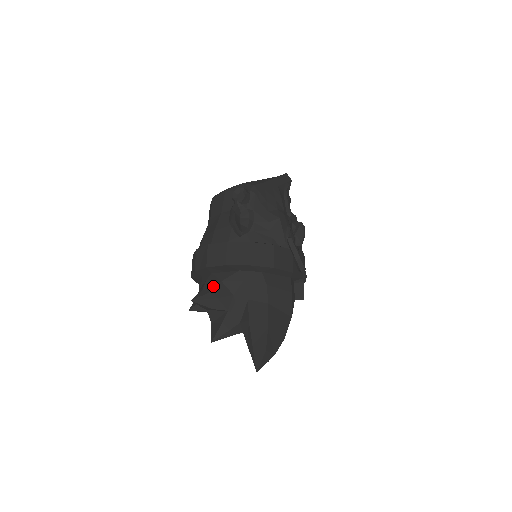
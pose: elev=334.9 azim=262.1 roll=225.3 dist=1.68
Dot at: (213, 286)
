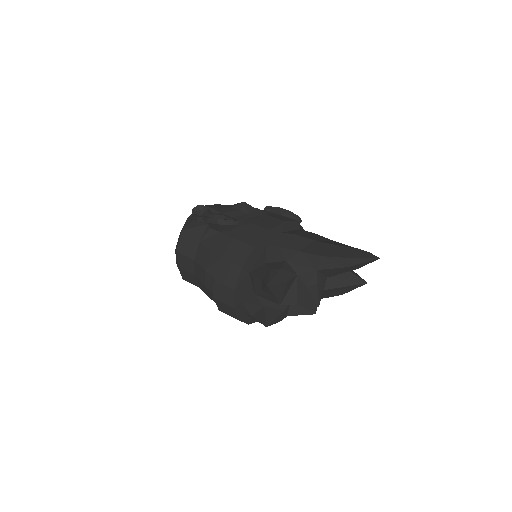
Dot at: (265, 270)
